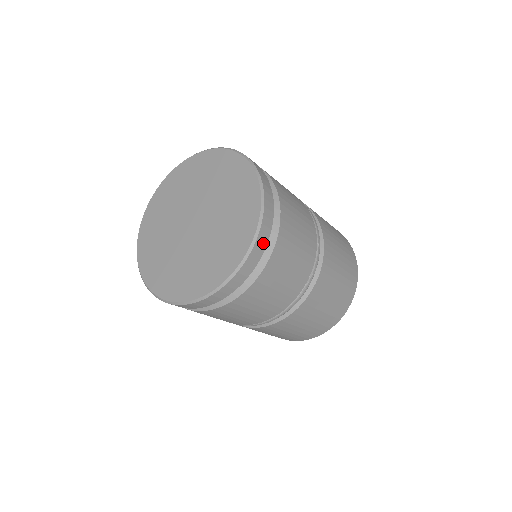
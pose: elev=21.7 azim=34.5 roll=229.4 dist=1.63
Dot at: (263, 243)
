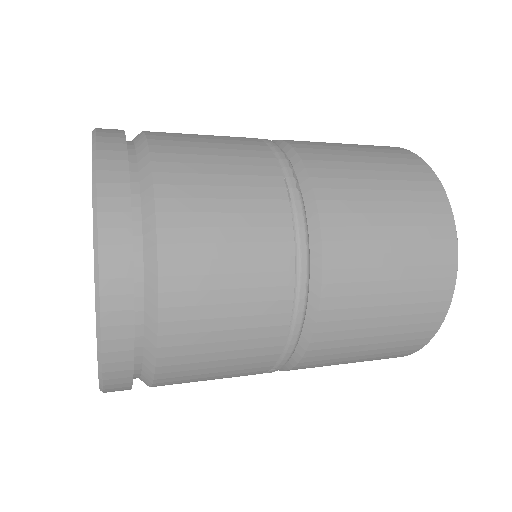
Dot at: occluded
